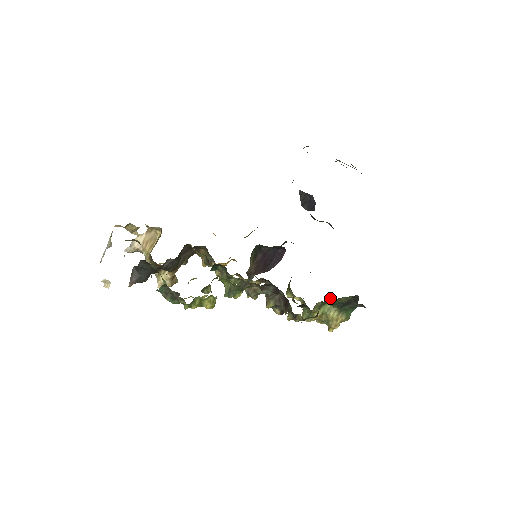
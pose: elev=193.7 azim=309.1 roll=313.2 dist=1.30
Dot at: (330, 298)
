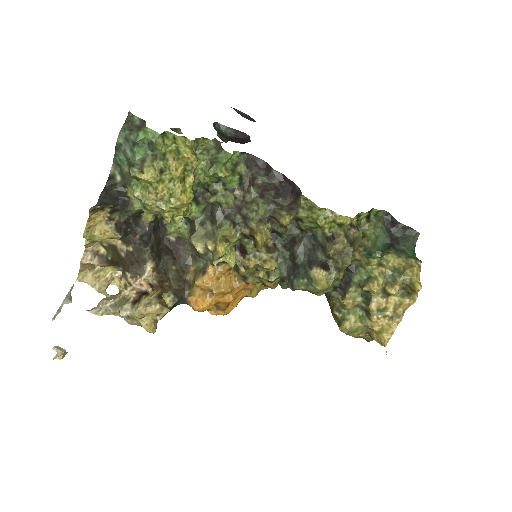
Dot at: (363, 231)
